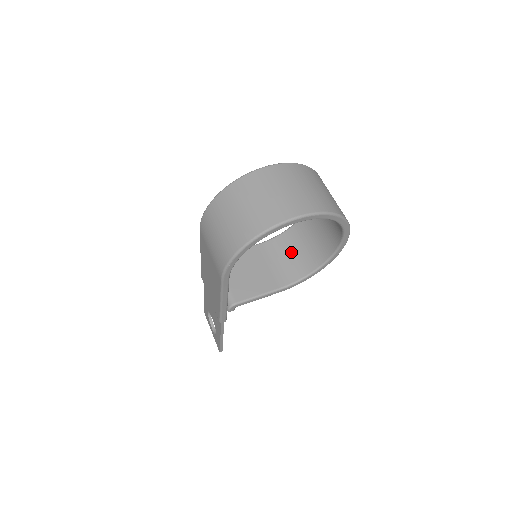
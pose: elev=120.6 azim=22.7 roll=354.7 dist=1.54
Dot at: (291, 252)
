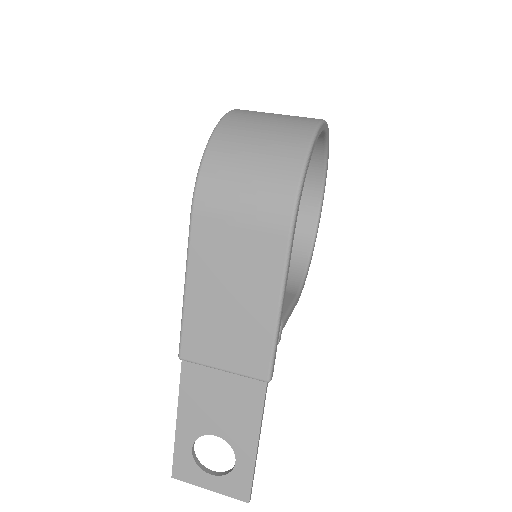
Dot at: occluded
